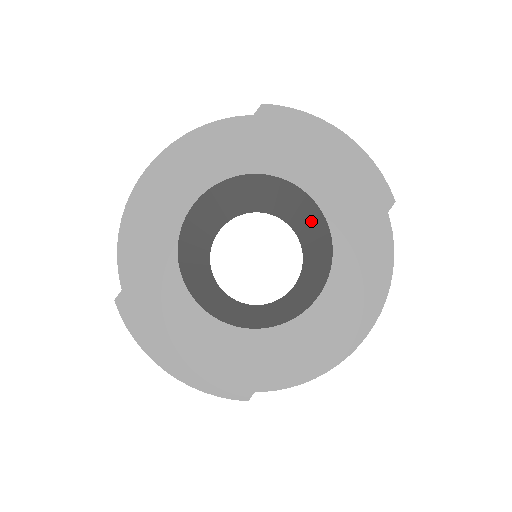
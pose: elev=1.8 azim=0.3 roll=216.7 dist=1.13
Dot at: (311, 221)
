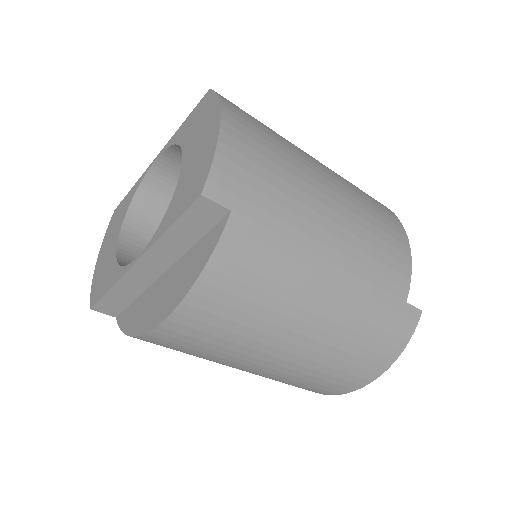
Dot at: occluded
